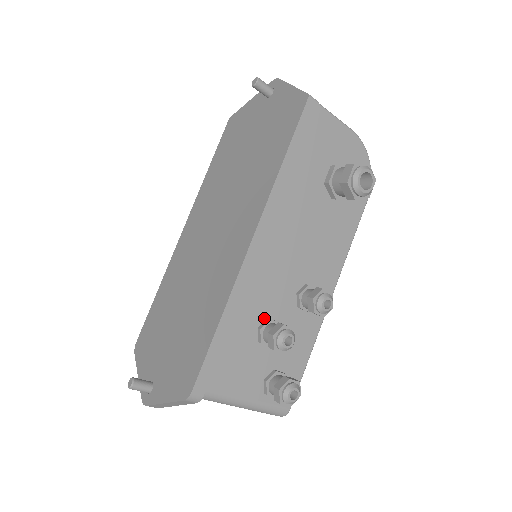
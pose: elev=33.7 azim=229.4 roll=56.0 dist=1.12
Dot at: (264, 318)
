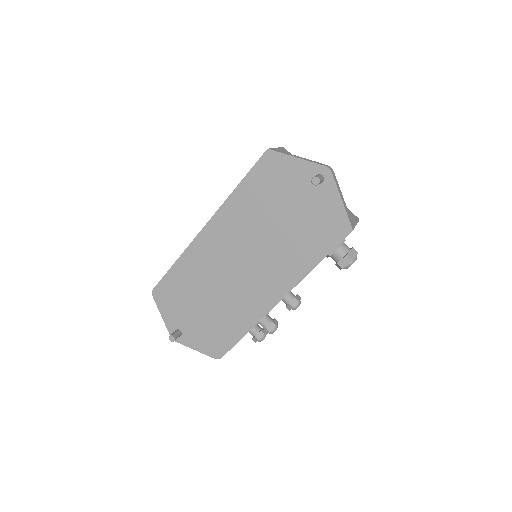
Dot at: occluded
